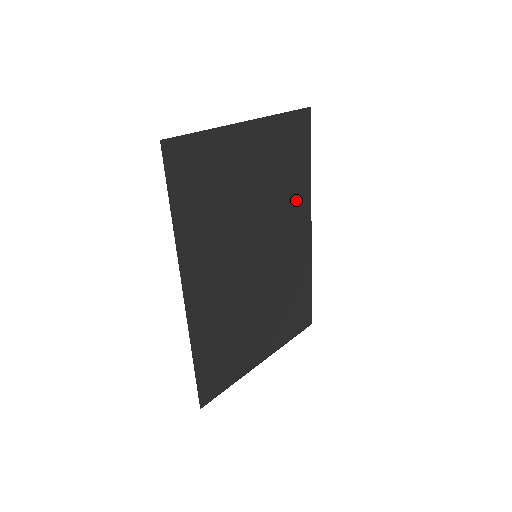
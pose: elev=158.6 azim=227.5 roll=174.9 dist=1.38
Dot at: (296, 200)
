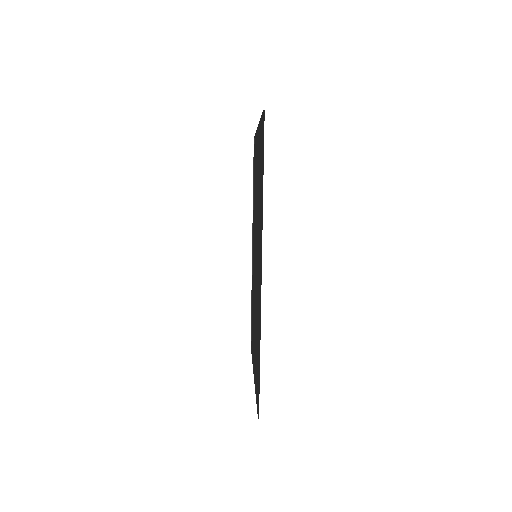
Dot at: occluded
